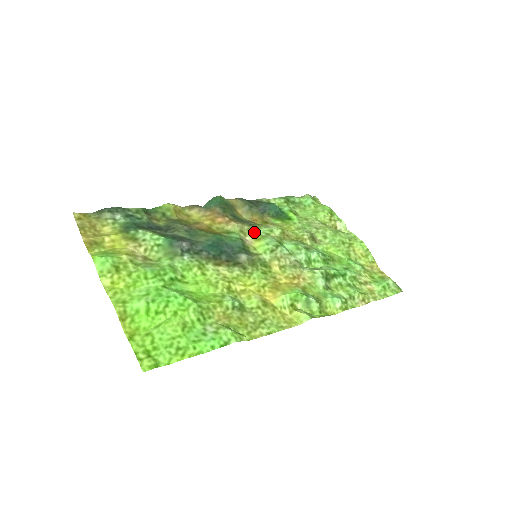
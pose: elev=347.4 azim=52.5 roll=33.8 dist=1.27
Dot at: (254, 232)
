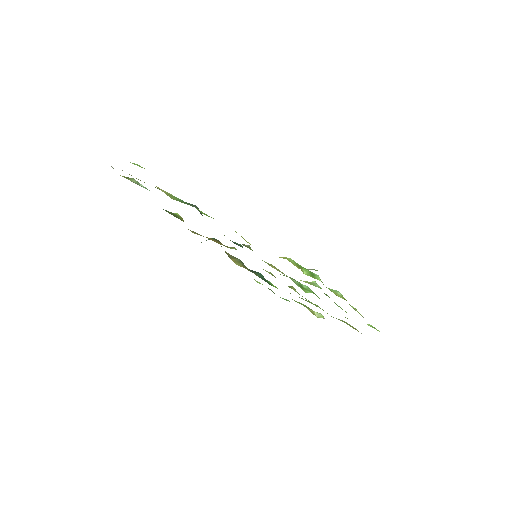
Dot at: occluded
